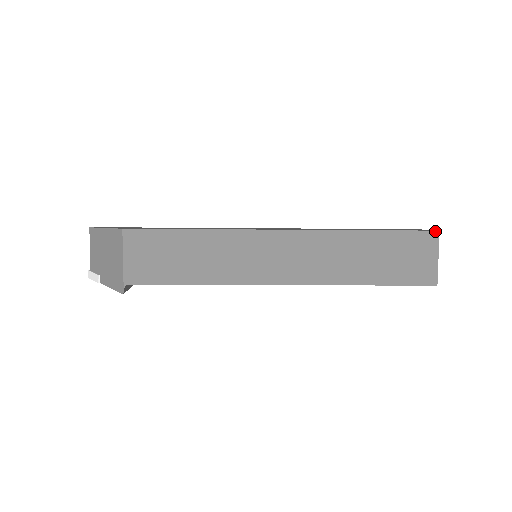
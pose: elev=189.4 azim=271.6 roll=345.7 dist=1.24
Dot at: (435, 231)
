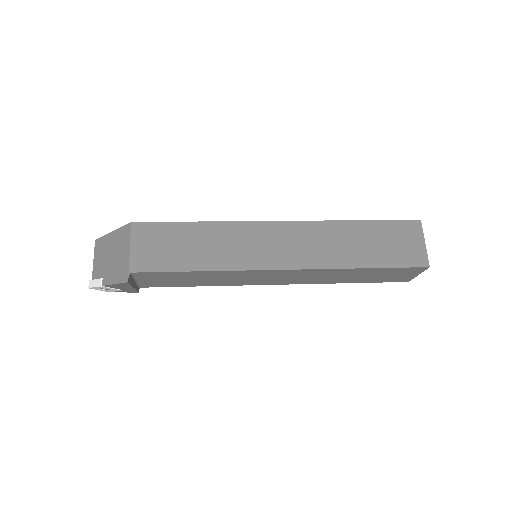
Dot at: (417, 220)
